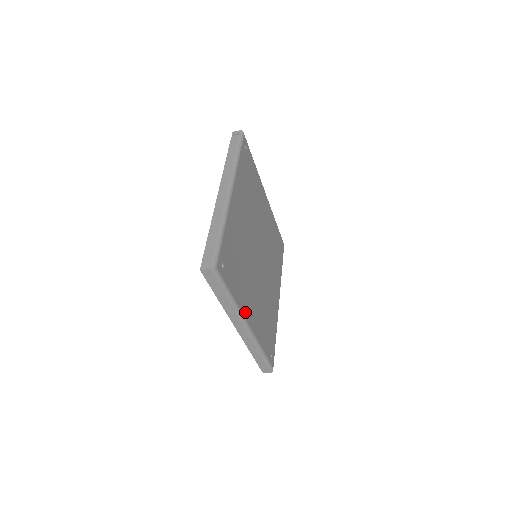
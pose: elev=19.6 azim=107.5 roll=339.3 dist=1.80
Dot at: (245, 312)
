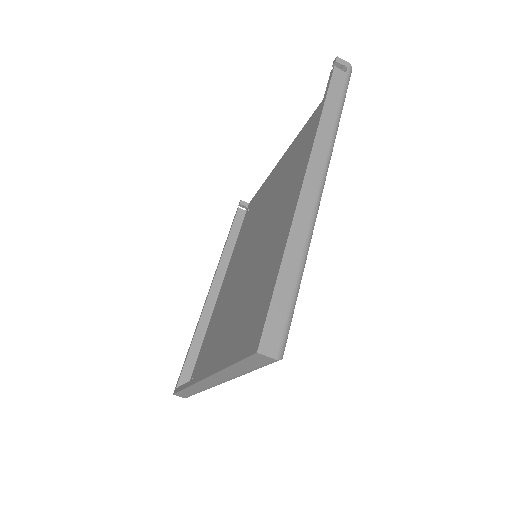
Dot at: occluded
